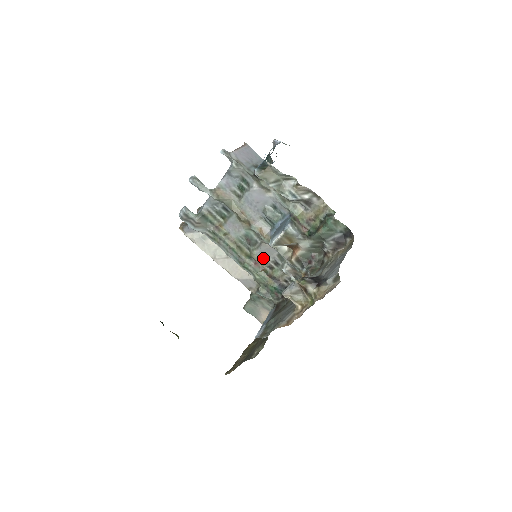
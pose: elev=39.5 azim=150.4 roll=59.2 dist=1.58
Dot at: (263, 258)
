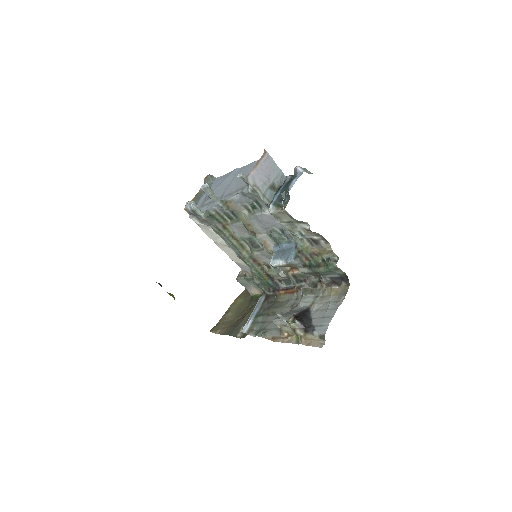
Dot at: (262, 258)
